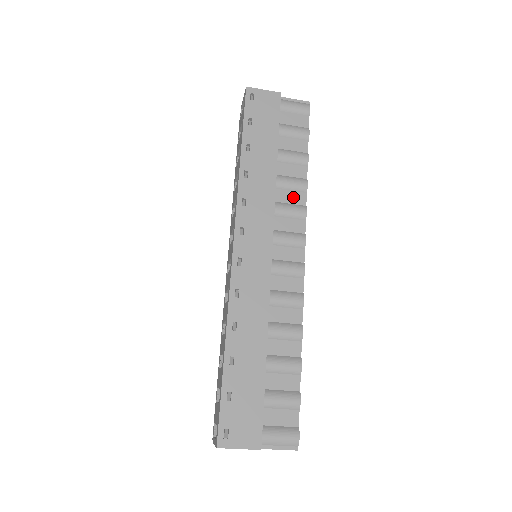
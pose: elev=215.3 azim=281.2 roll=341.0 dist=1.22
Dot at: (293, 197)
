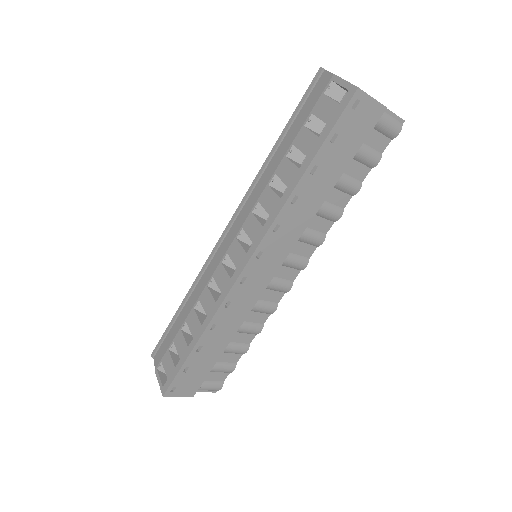
Dot at: (321, 224)
